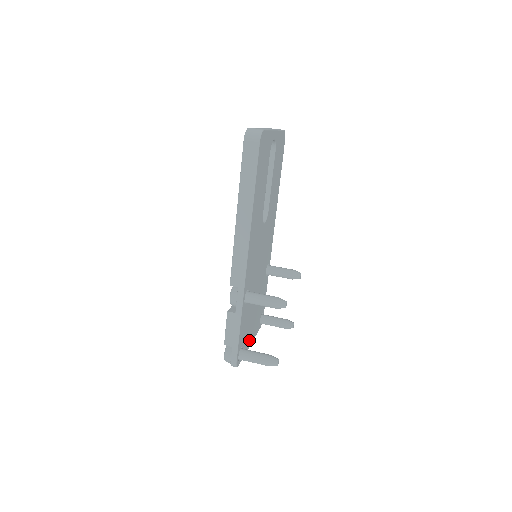
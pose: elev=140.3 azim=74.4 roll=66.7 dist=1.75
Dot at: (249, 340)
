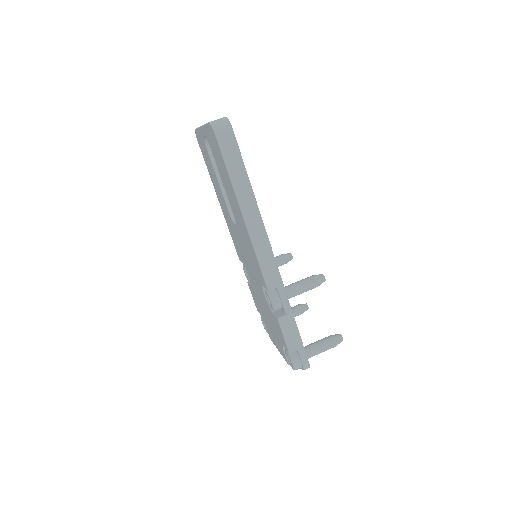
Dot at: occluded
